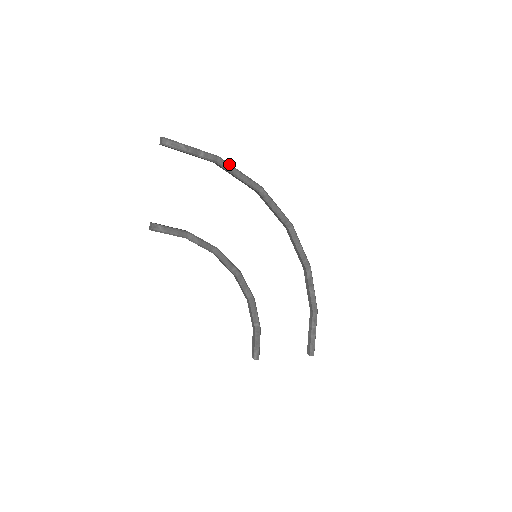
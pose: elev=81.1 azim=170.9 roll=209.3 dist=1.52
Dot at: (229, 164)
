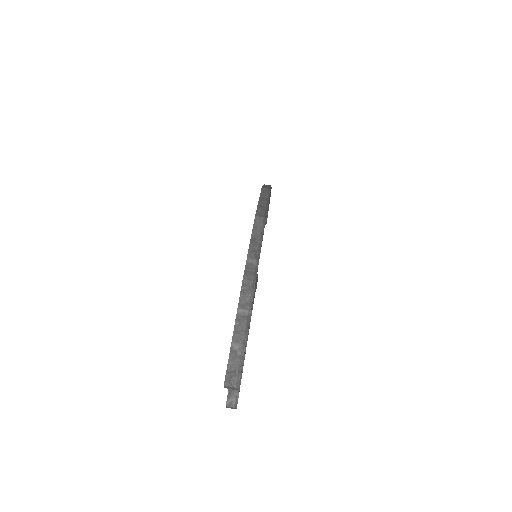
Dot at: (257, 266)
